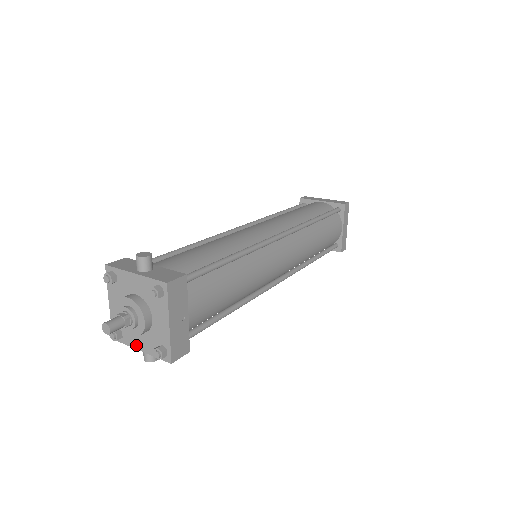
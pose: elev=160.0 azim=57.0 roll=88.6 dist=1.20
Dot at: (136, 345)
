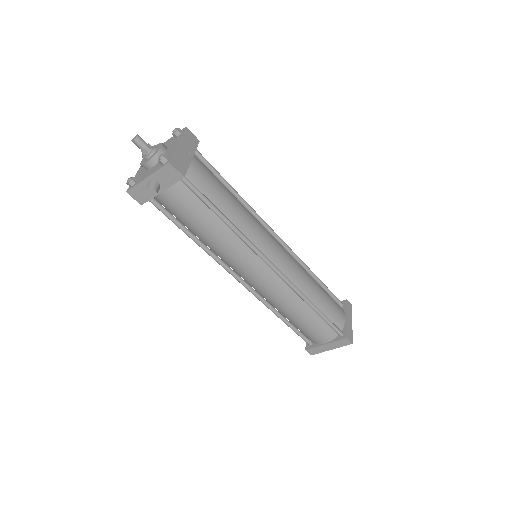
Dot at: (145, 177)
